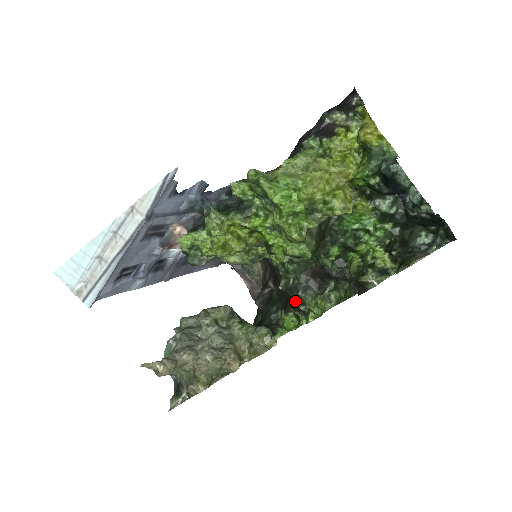
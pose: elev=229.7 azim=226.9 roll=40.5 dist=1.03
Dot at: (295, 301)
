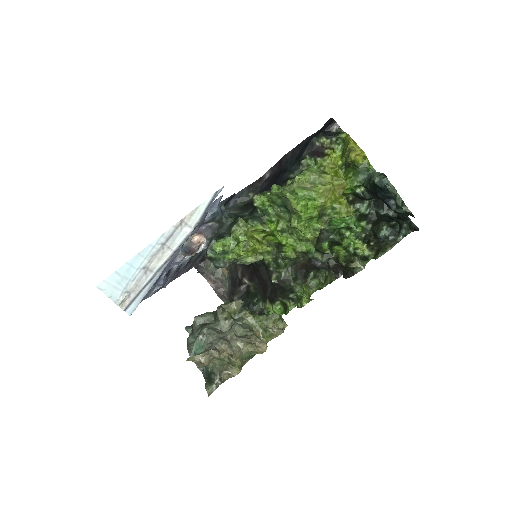
Dot at: (287, 291)
